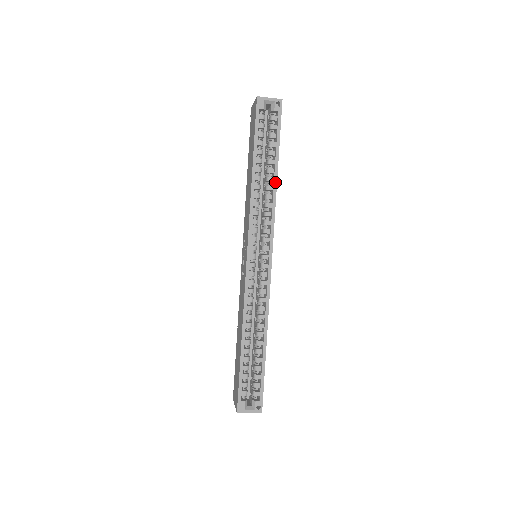
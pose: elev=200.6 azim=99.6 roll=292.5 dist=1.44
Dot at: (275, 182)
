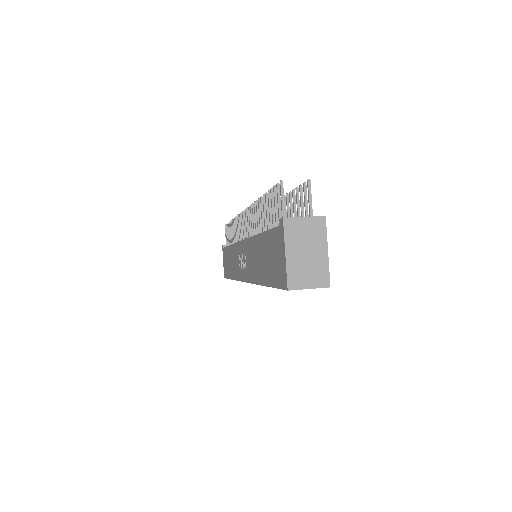
Dot at: occluded
